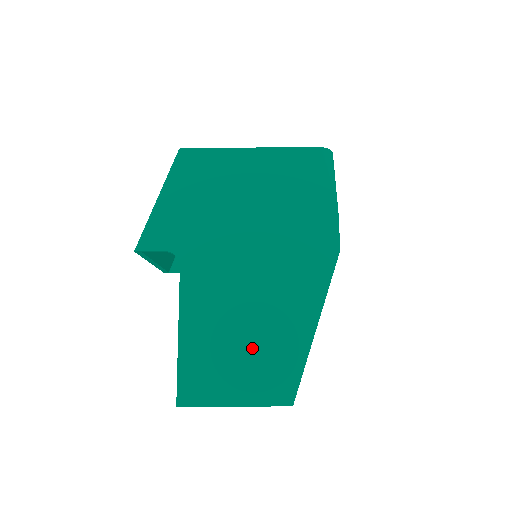
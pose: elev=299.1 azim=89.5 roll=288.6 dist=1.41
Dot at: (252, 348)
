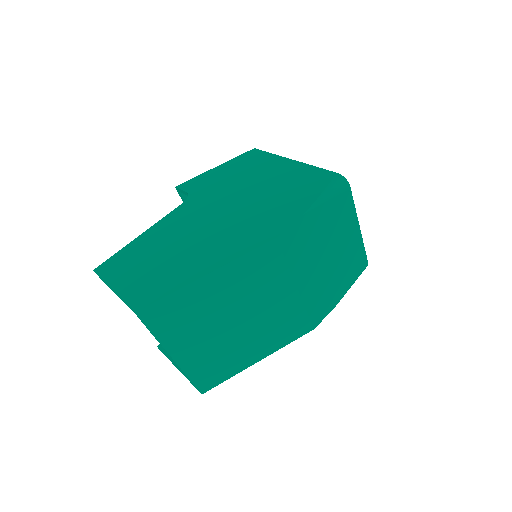
Dot at: (160, 264)
